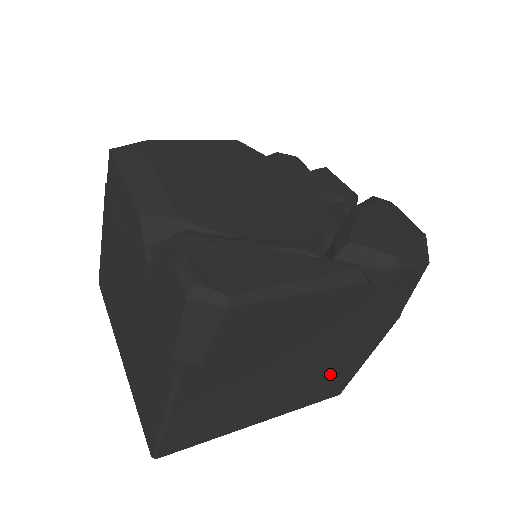
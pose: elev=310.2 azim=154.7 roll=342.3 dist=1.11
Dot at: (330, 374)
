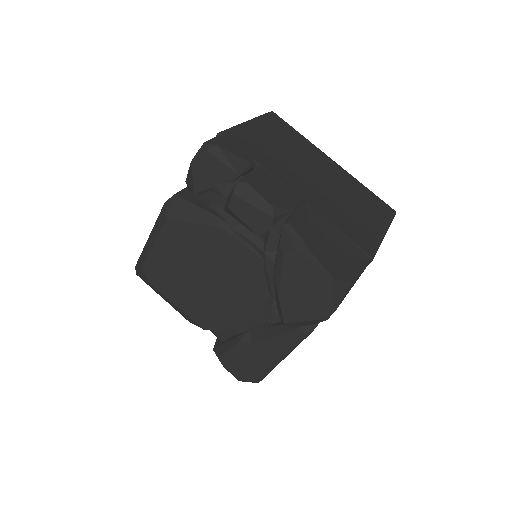
Dot at: occluded
